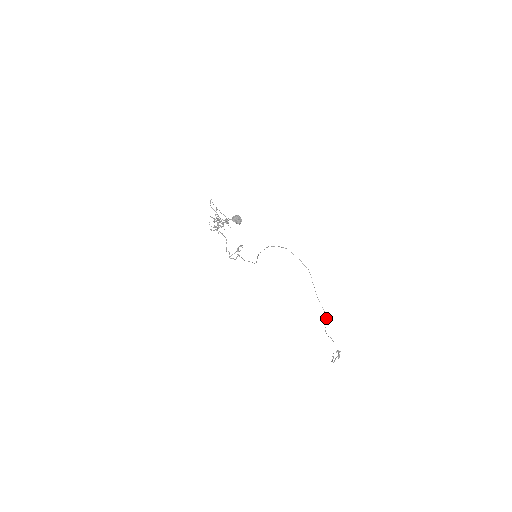
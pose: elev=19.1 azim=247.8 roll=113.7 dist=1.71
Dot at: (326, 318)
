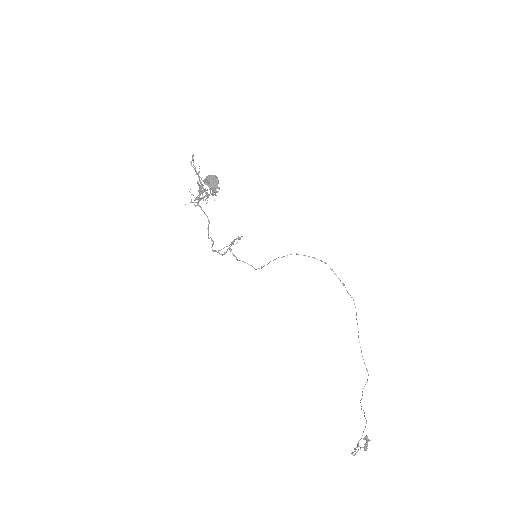
Dot at: (367, 380)
